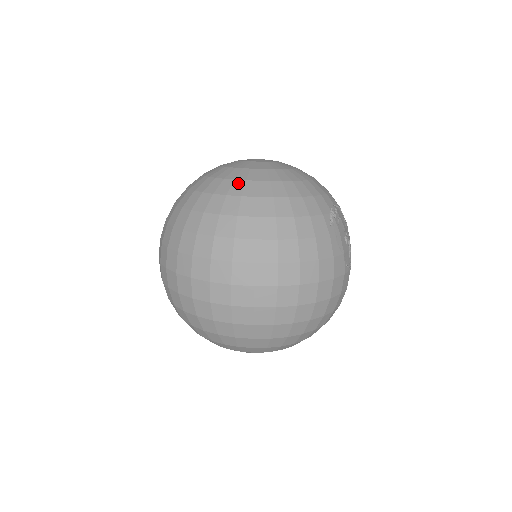
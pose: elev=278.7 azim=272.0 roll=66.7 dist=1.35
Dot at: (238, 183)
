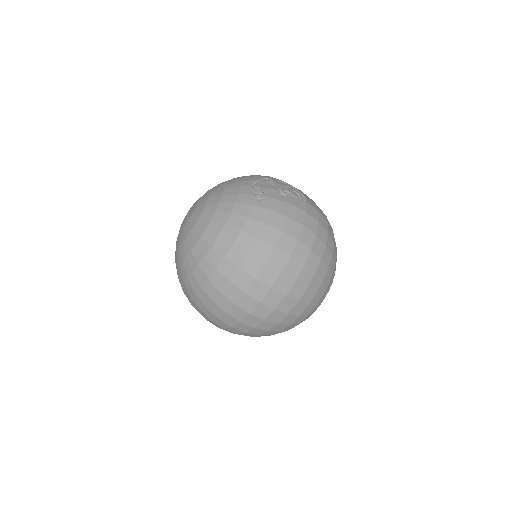
Dot at: (195, 251)
